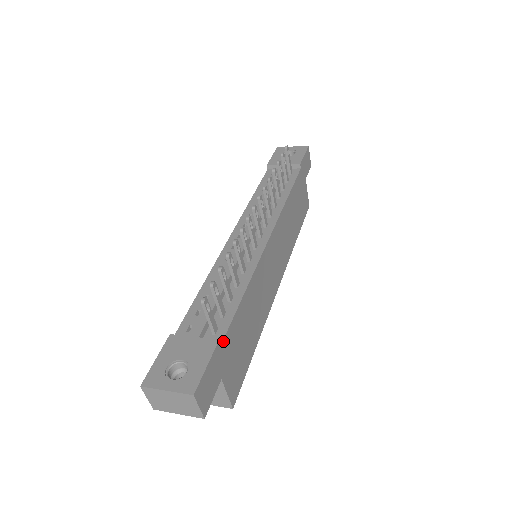
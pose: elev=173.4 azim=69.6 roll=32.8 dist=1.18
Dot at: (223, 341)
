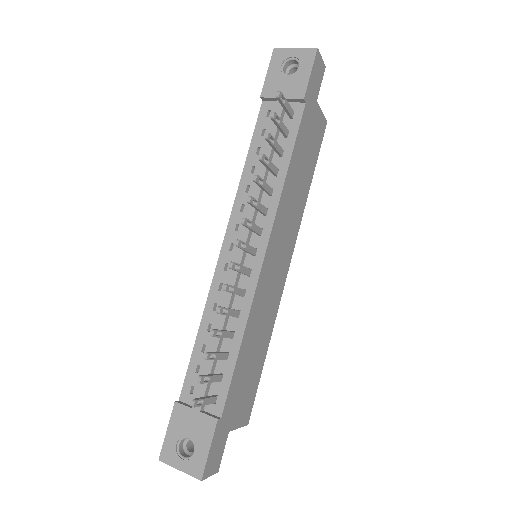
Dot at: (223, 412)
